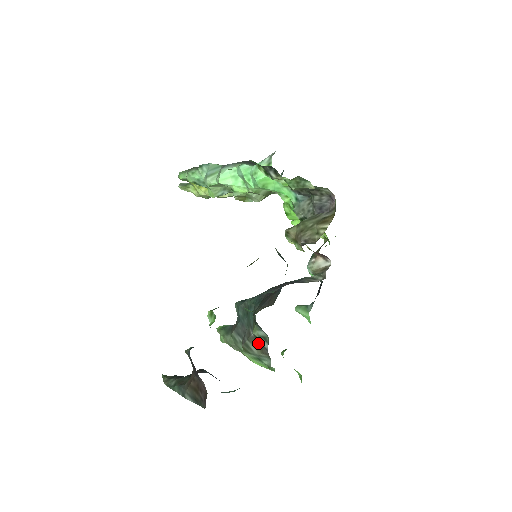
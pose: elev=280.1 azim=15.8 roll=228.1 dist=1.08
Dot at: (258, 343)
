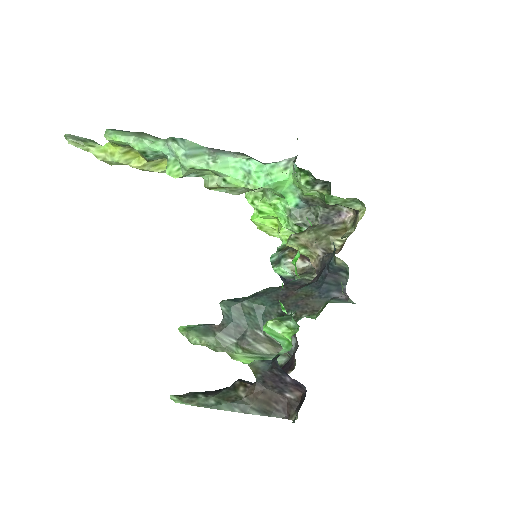
Dot at: (272, 343)
